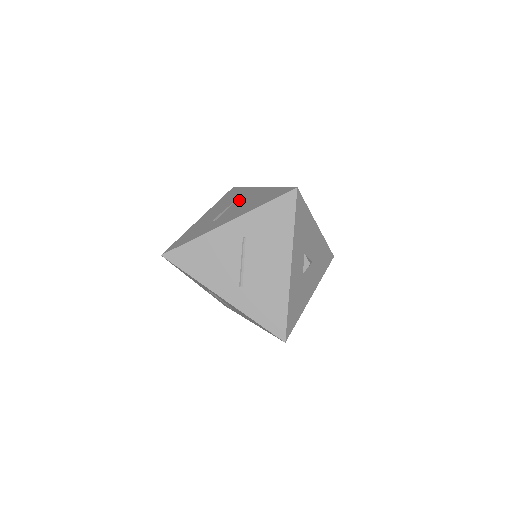
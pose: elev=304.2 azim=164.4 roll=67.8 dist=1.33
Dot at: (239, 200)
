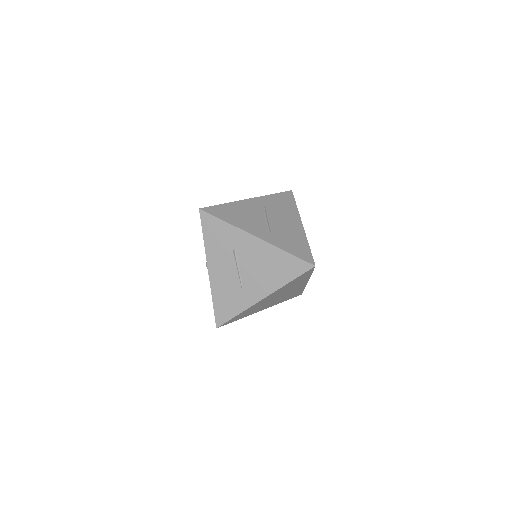
Dot at: occluded
